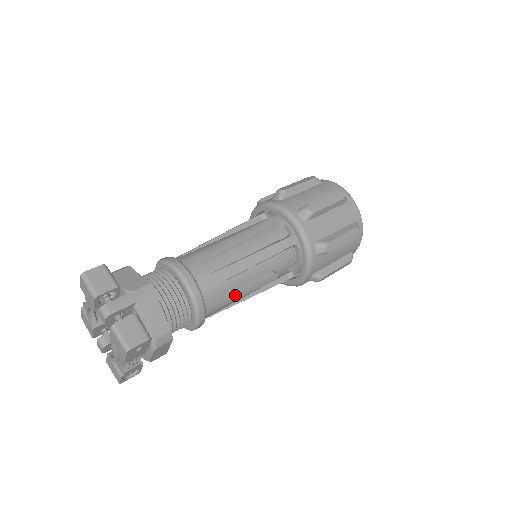
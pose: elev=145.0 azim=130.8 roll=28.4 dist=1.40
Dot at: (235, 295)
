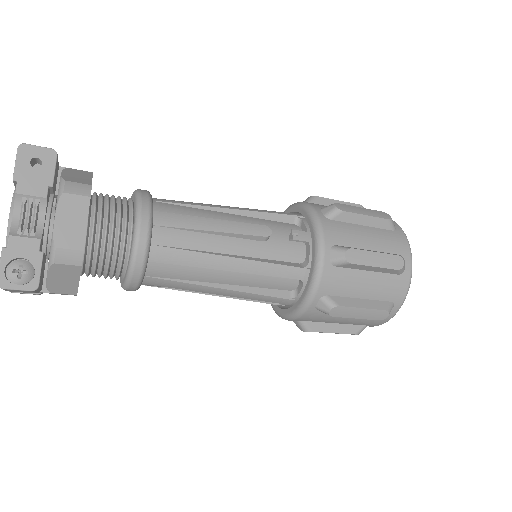
Dot at: (202, 222)
